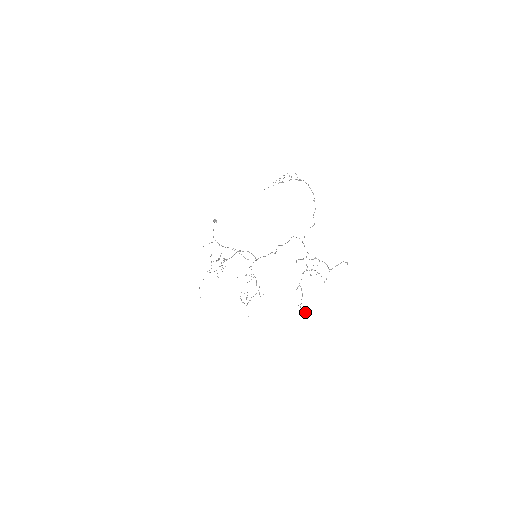
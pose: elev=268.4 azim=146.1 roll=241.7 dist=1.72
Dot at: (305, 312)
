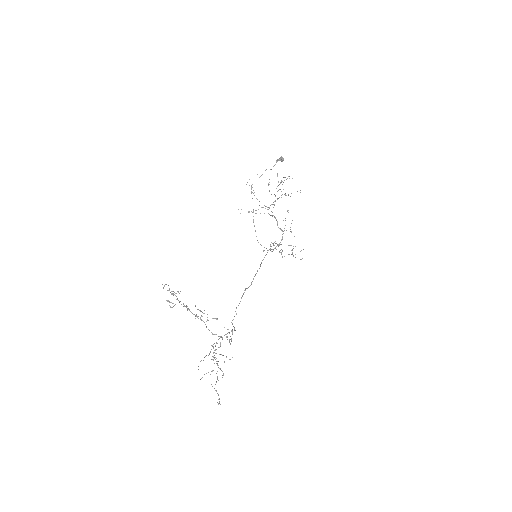
Dot at: occluded
